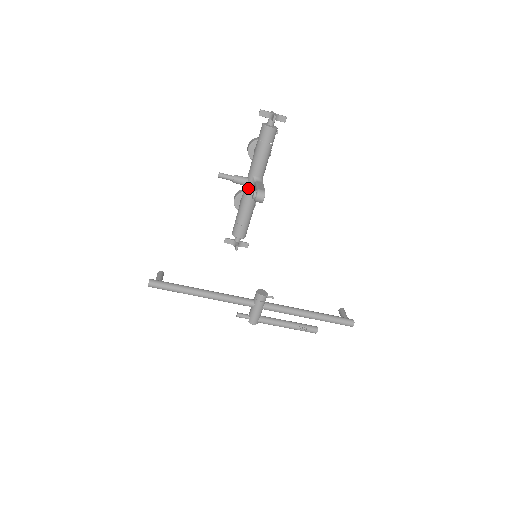
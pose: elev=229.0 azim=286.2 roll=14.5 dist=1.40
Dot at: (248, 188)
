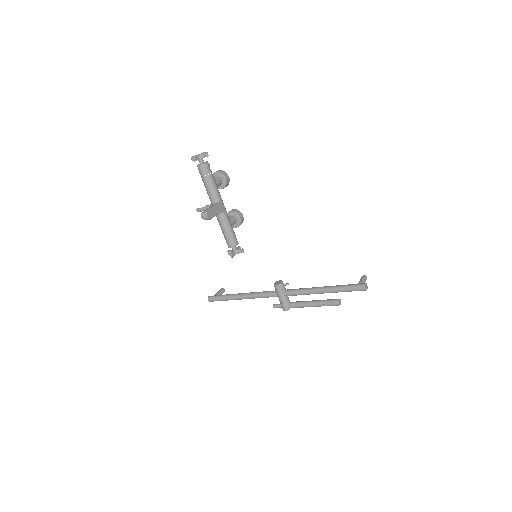
Dot at: occluded
